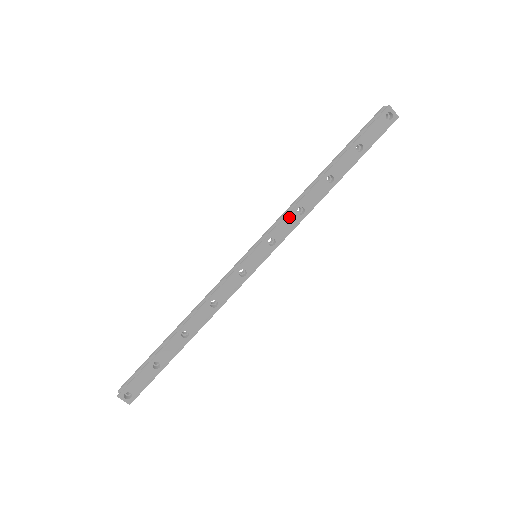
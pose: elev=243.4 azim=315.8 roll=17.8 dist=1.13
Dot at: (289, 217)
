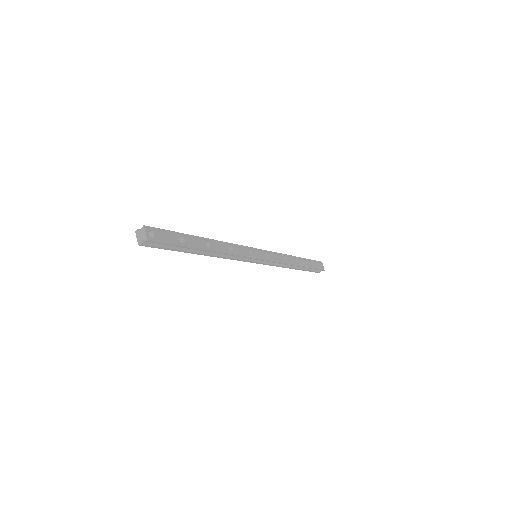
Dot at: (278, 255)
